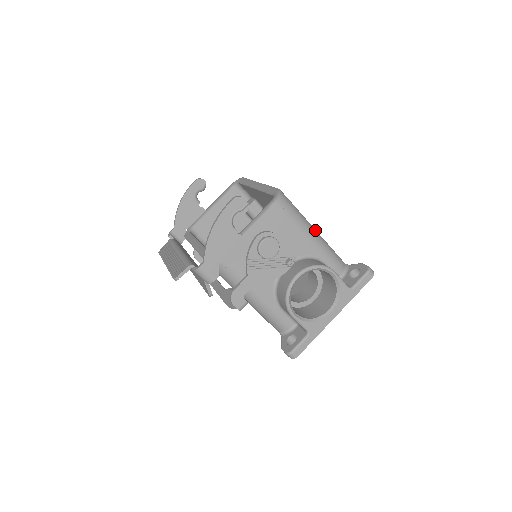
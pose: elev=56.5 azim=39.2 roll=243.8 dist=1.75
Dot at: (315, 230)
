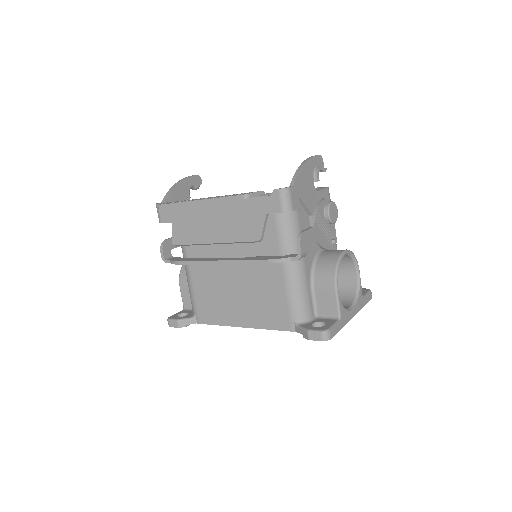
Dot at: occluded
